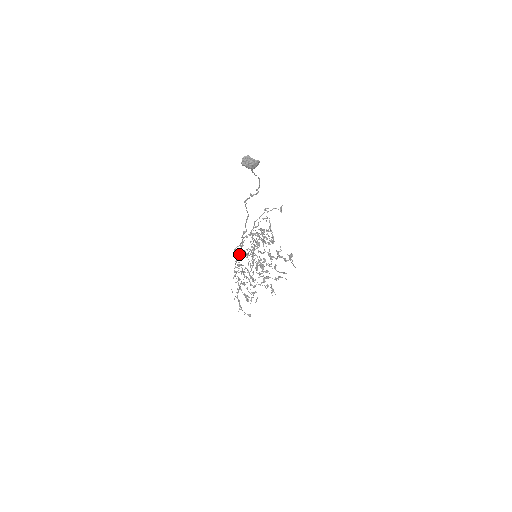
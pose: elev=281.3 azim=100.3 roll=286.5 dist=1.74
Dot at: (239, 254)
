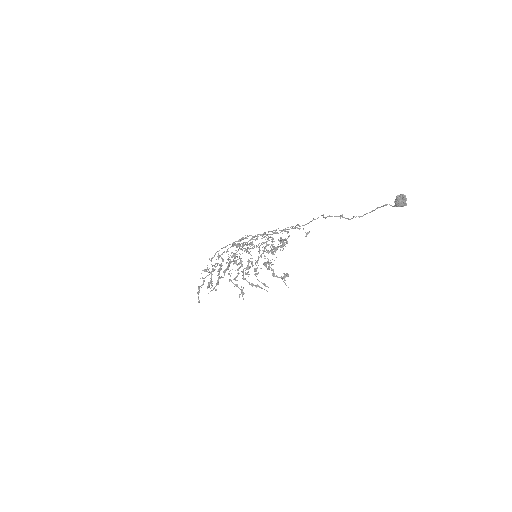
Dot at: occluded
